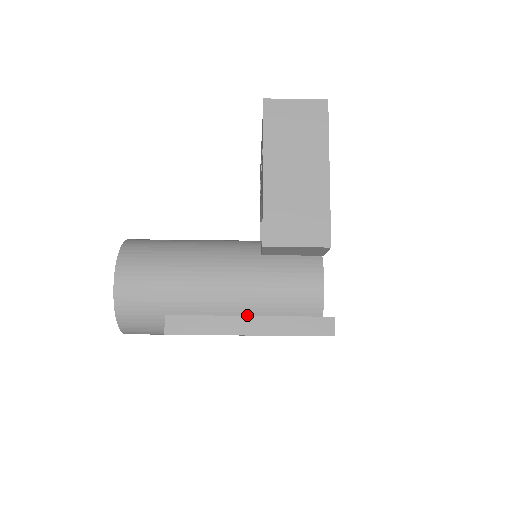
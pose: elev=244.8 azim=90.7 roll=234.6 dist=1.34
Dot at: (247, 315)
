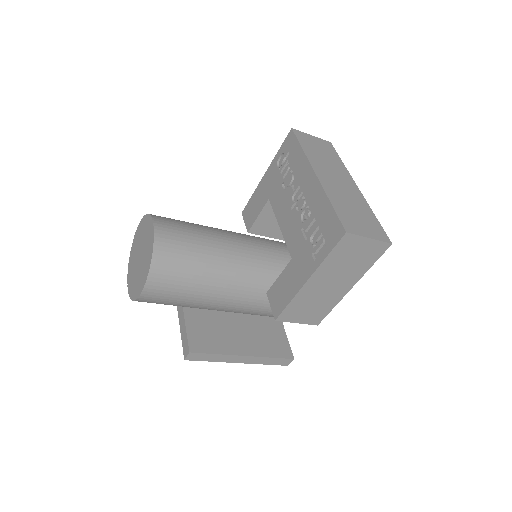
Dot at: (234, 312)
